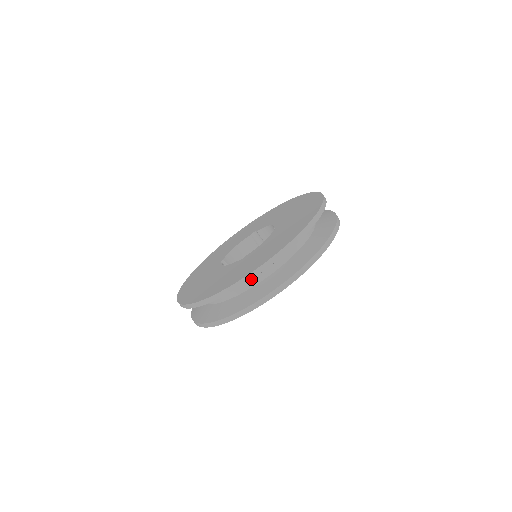
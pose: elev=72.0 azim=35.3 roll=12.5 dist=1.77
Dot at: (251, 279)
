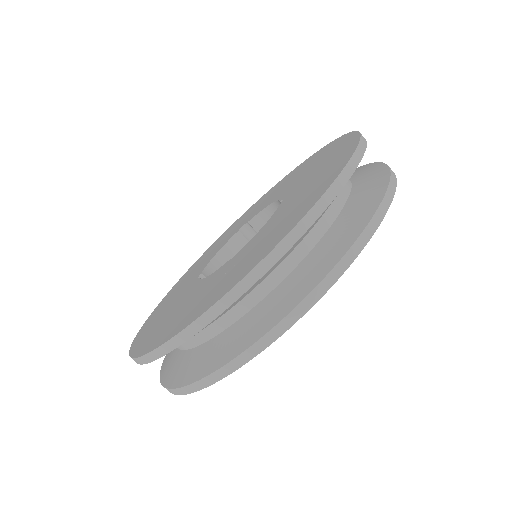
Dot at: occluded
